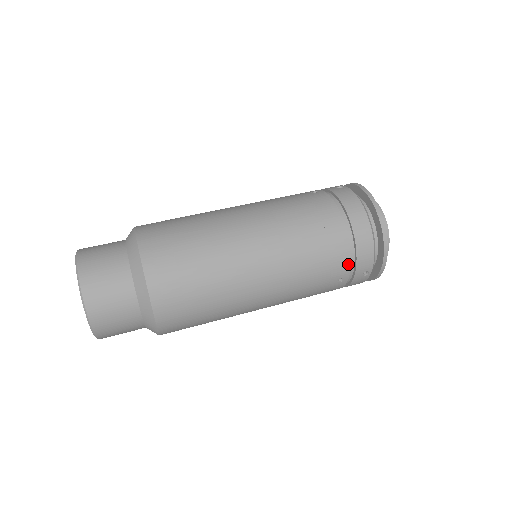
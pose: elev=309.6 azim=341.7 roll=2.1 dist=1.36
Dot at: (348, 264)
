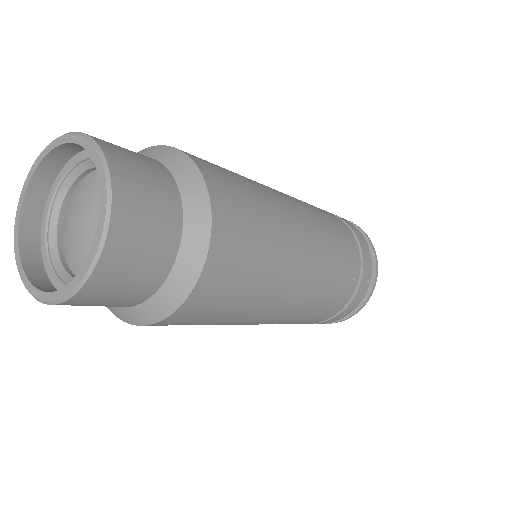
Dot at: (358, 257)
